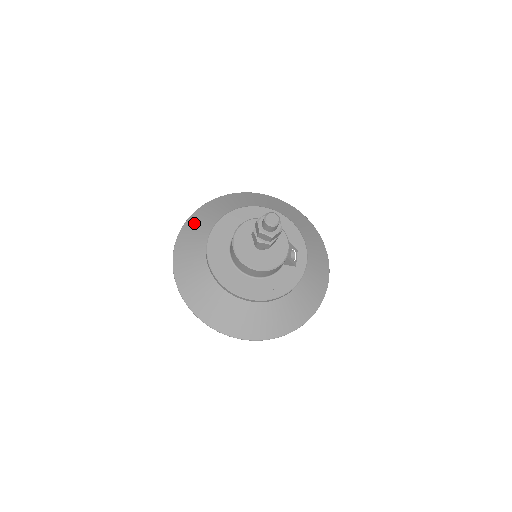
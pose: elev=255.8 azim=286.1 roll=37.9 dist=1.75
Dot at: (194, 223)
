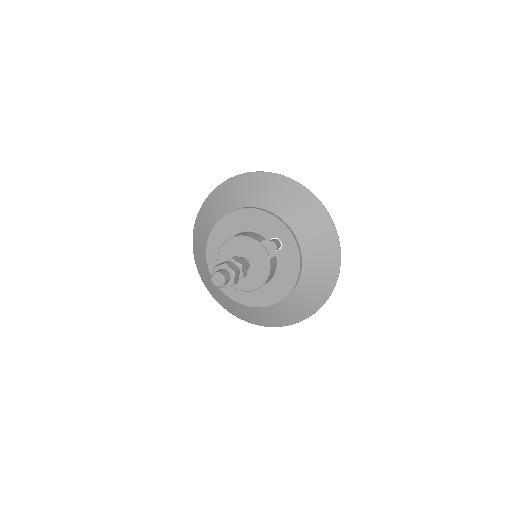
Dot at: (199, 262)
